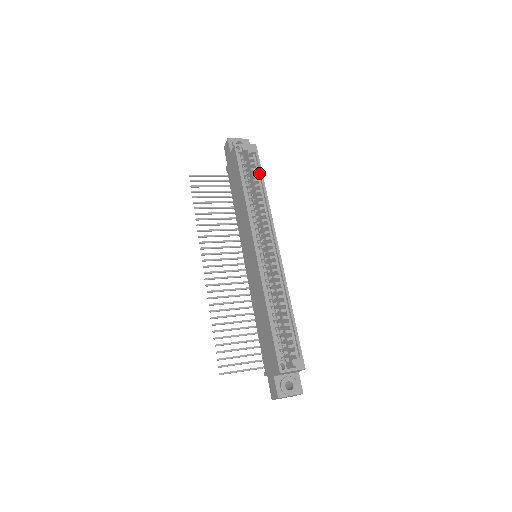
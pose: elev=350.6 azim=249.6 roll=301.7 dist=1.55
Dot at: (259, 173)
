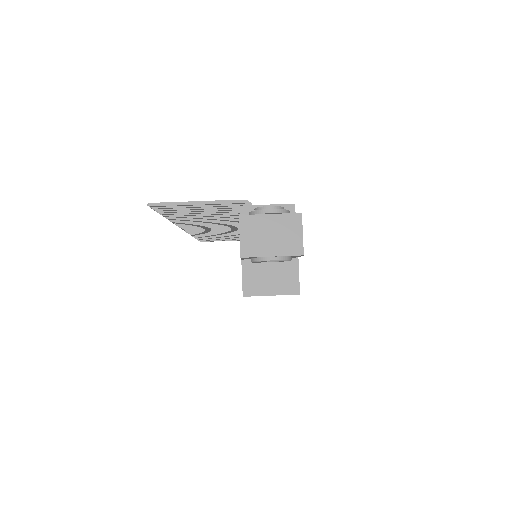
Dot at: occluded
